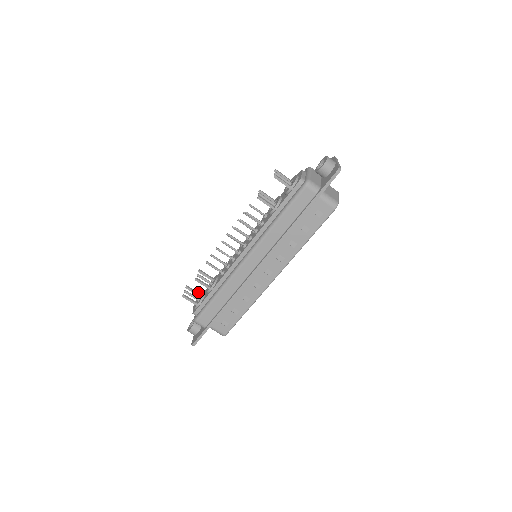
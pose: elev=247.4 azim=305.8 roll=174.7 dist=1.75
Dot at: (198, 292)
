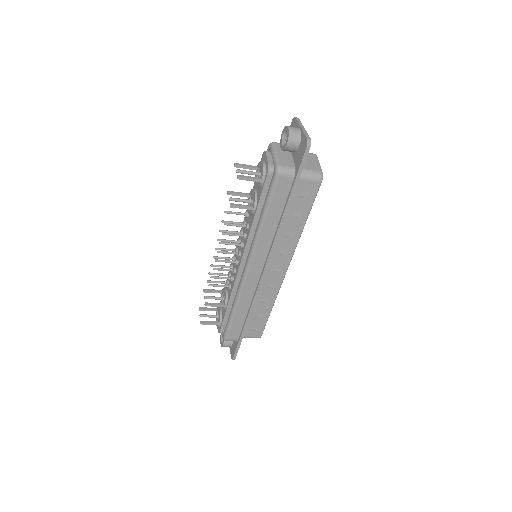
Dot at: (213, 308)
